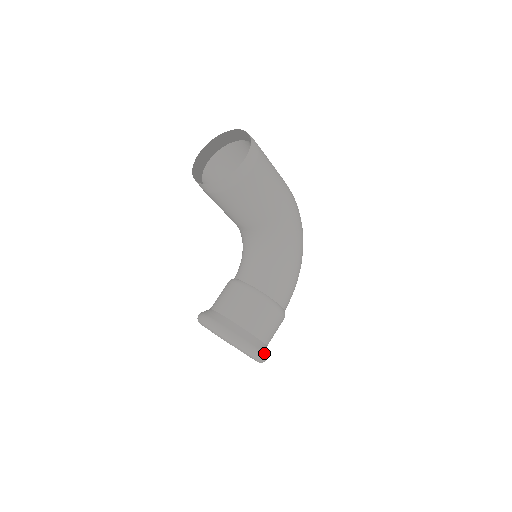
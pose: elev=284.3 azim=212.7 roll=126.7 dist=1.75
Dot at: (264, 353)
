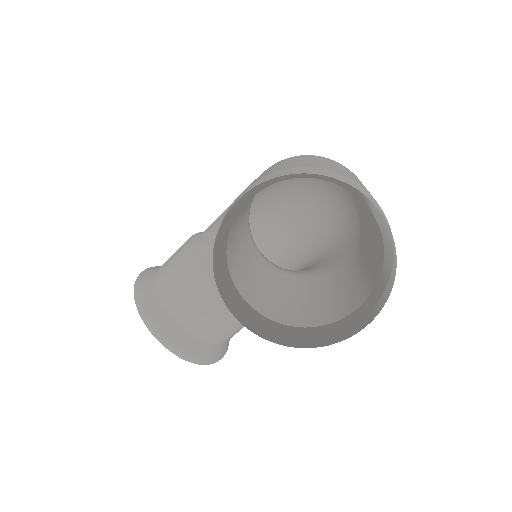
Dot at: occluded
